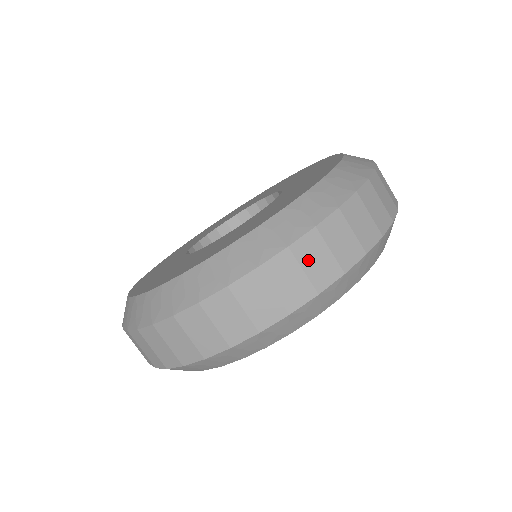
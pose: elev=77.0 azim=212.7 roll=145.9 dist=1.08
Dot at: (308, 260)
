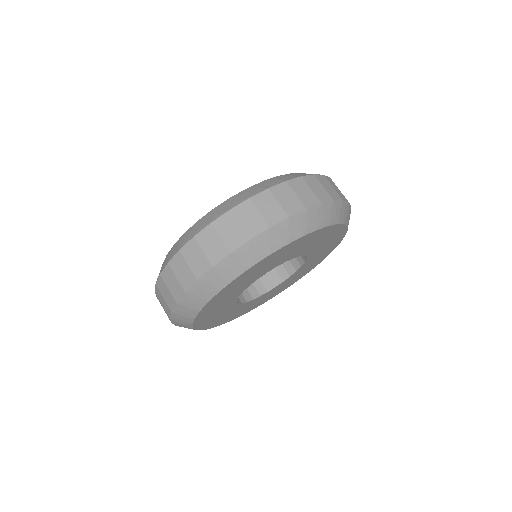
Dot at: occluded
